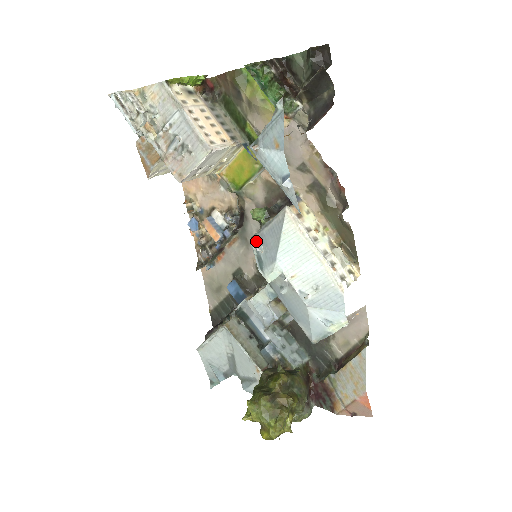
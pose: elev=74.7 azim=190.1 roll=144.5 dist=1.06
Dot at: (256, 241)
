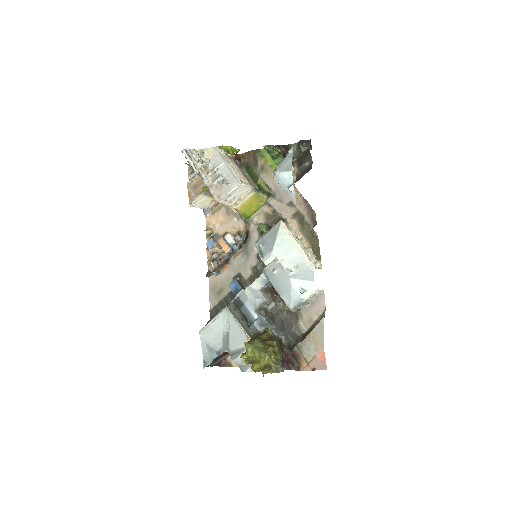
Dot at: (259, 243)
